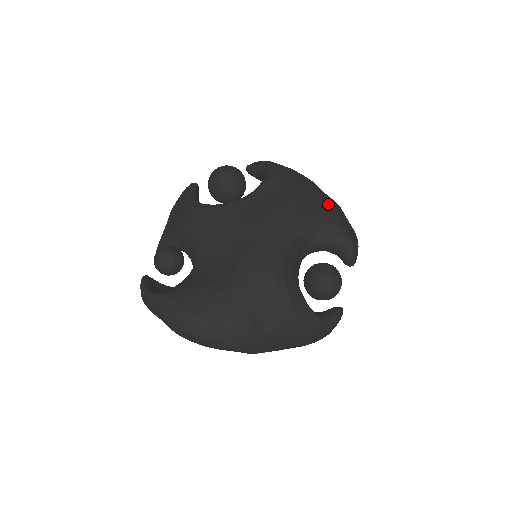
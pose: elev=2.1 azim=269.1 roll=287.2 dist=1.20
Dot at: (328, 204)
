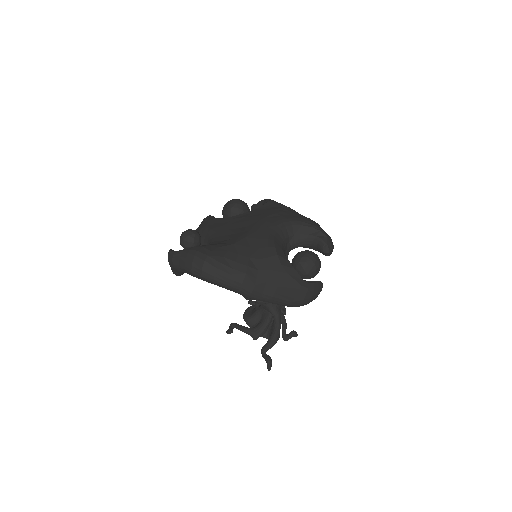
Dot at: (309, 218)
